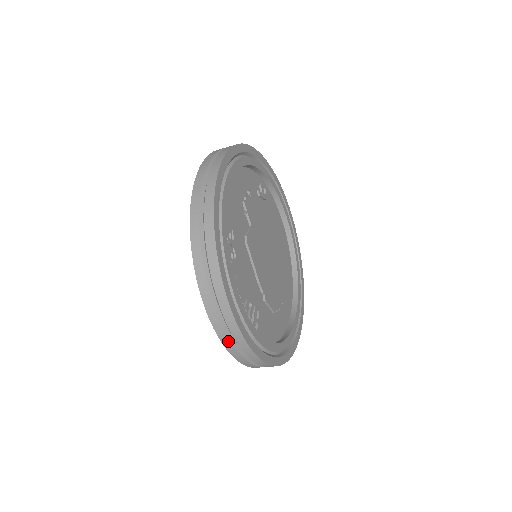
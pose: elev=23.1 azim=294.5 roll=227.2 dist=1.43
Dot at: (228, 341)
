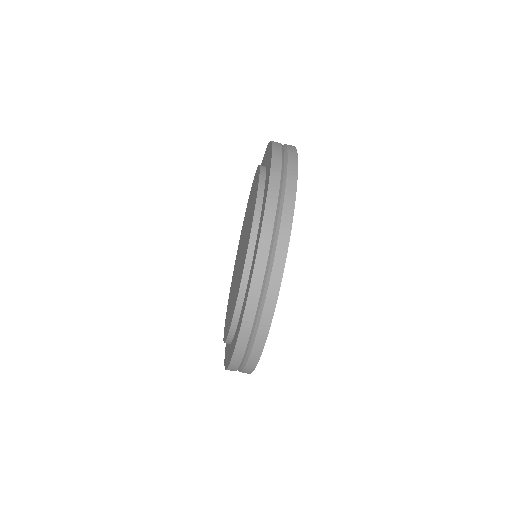
Dot at: (264, 260)
